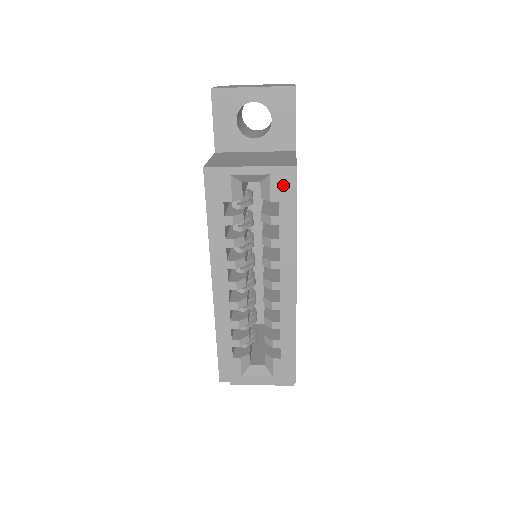
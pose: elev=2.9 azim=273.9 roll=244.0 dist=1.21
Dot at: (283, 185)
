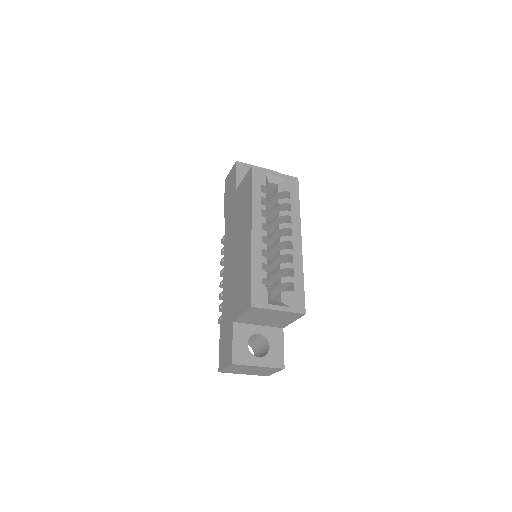
Dot at: (292, 185)
